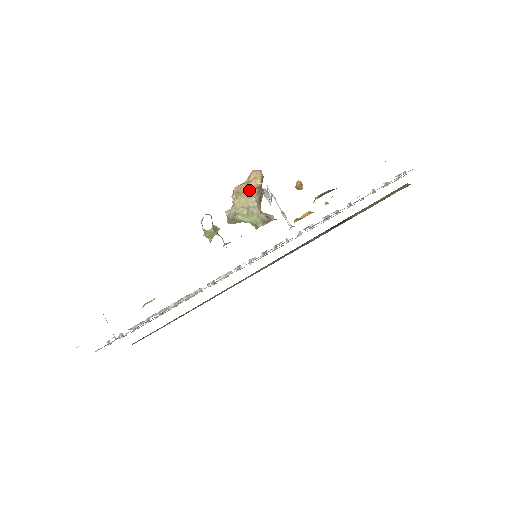
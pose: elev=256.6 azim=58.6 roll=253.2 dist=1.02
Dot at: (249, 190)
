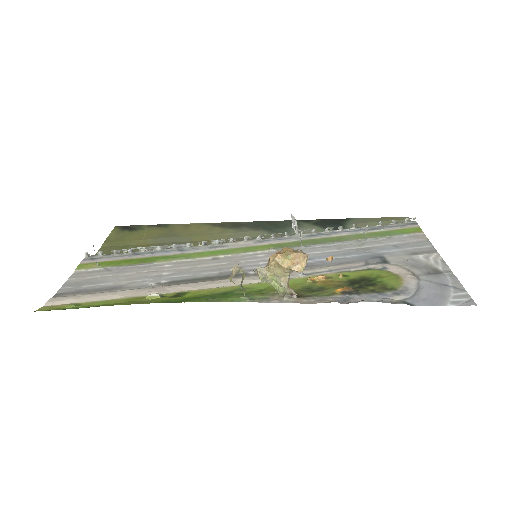
Dot at: (289, 270)
